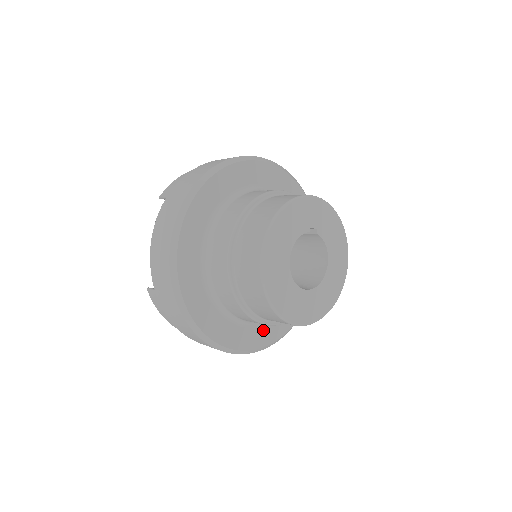
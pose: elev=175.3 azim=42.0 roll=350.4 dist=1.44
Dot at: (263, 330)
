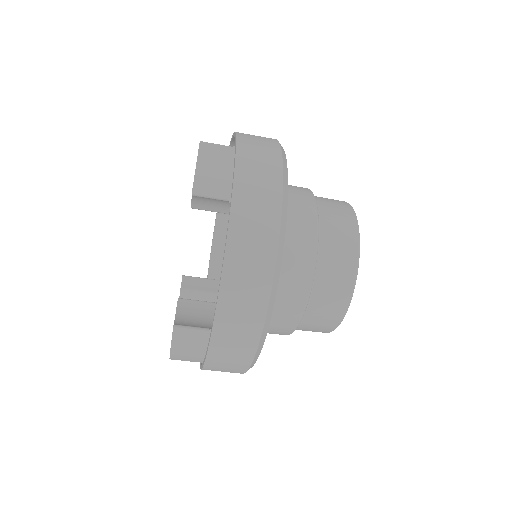
Dot at: occluded
